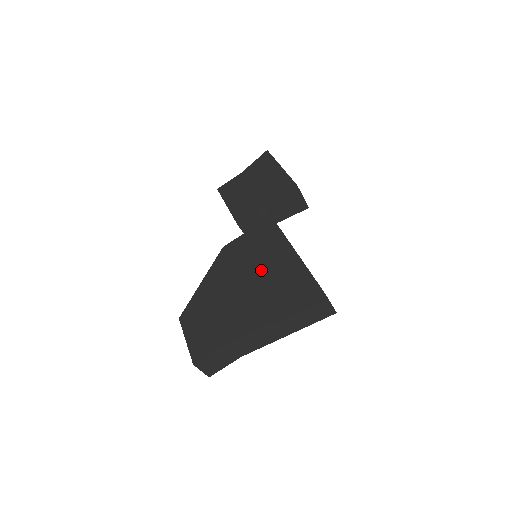
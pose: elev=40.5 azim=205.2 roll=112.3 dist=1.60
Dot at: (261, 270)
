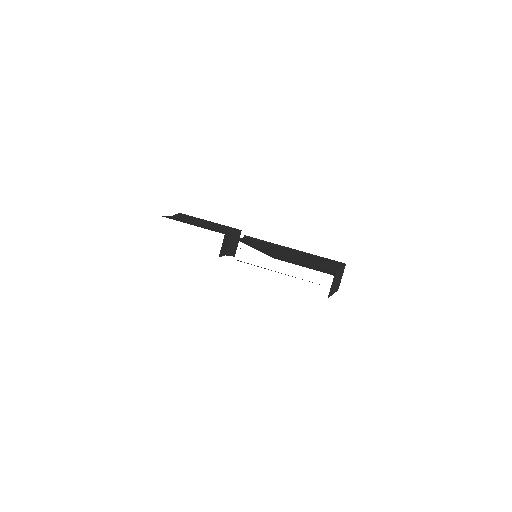
Dot at: (290, 252)
